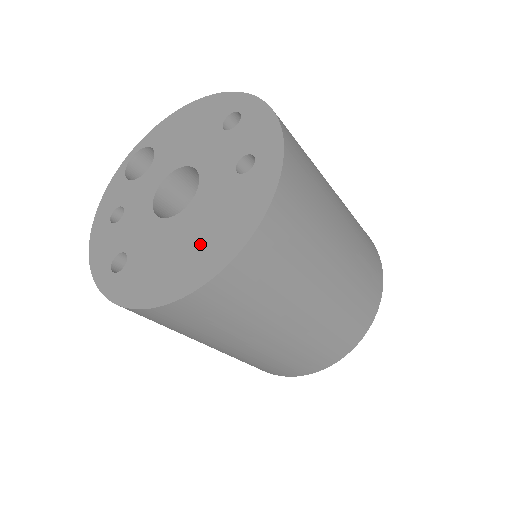
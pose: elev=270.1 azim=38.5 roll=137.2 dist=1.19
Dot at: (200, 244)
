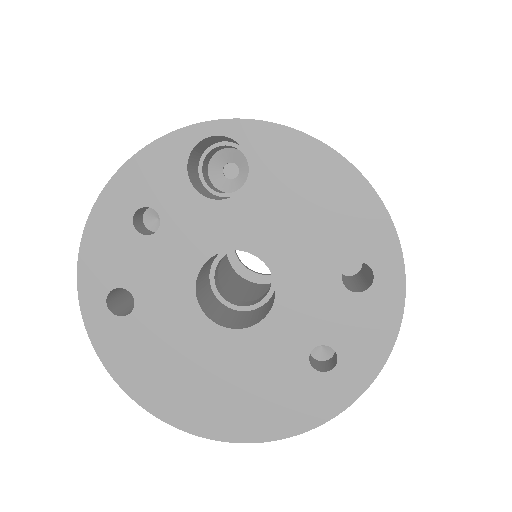
Dot at: (221, 393)
